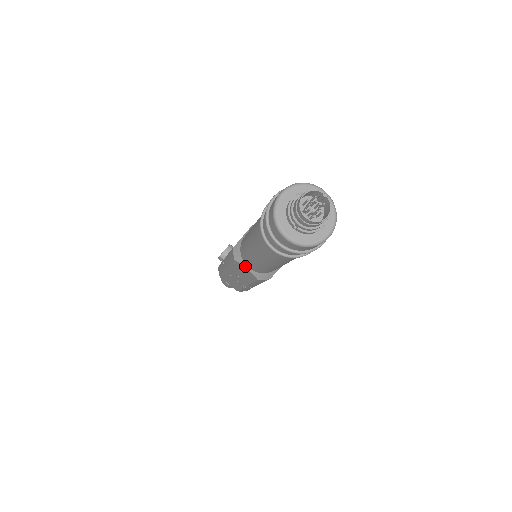
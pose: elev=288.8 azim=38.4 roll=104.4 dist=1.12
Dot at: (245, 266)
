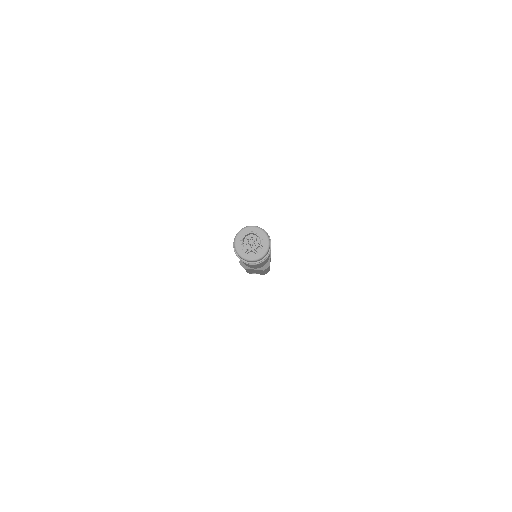
Dot at: occluded
